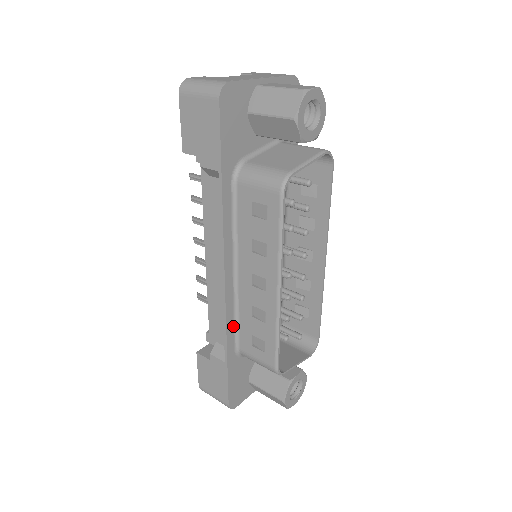
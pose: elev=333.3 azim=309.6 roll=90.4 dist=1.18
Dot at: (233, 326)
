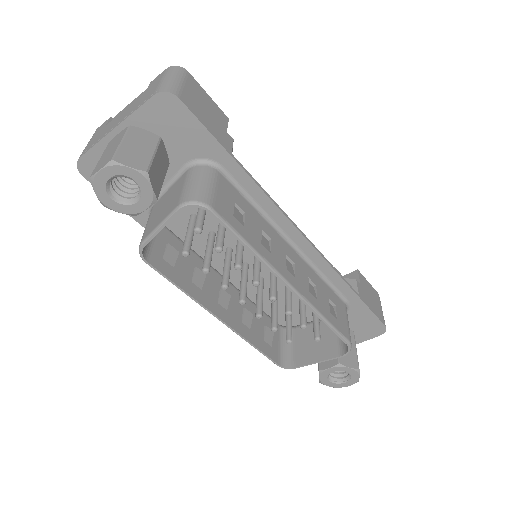
Dot at: occluded
